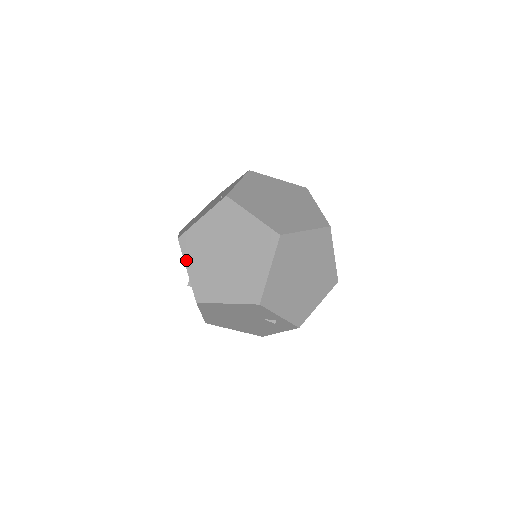
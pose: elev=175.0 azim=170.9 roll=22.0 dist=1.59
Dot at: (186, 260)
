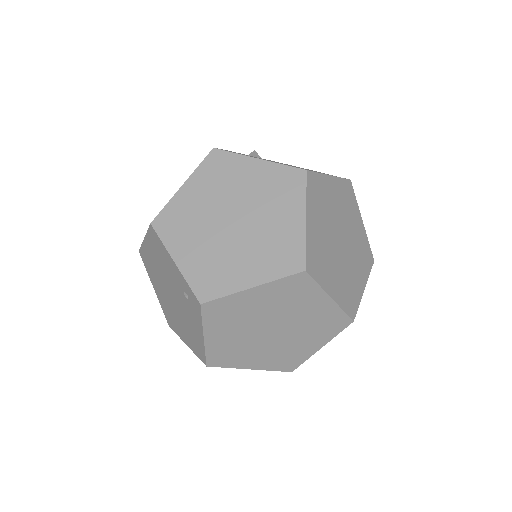
Dot at: (239, 367)
